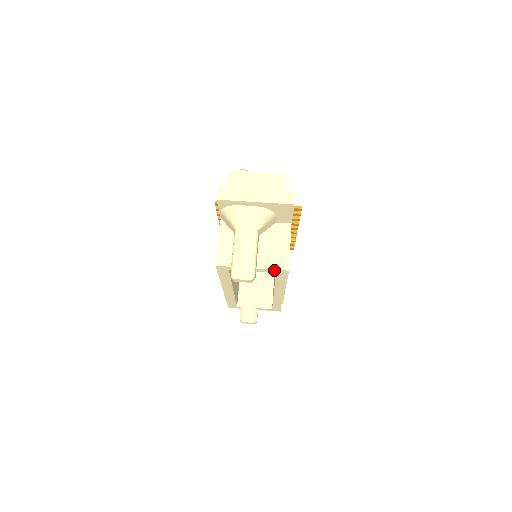
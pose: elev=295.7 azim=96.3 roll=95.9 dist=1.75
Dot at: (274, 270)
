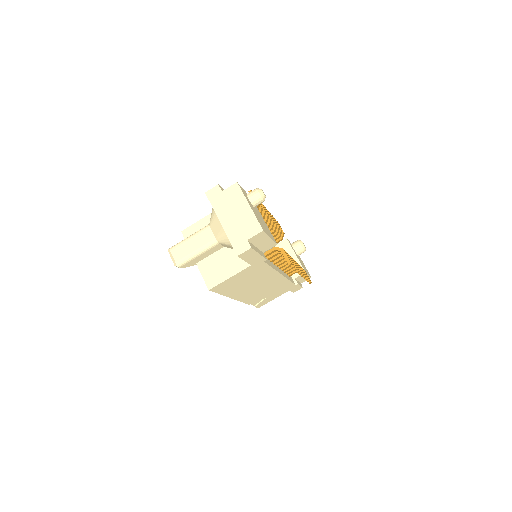
Dot at: (204, 278)
